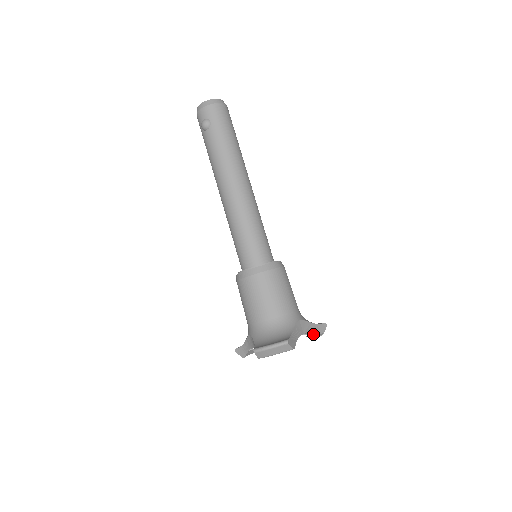
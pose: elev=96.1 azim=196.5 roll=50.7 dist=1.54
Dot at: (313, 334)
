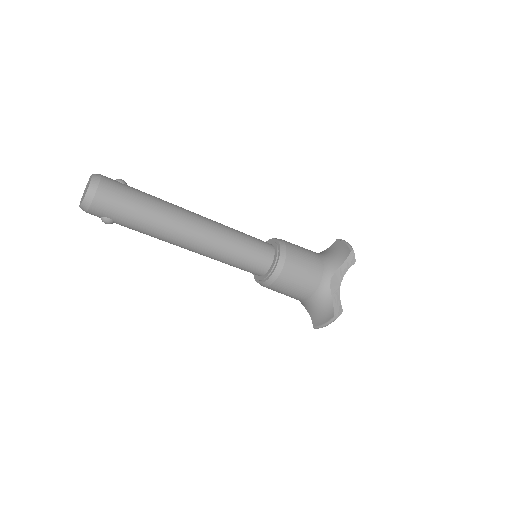
Dot at: (347, 268)
